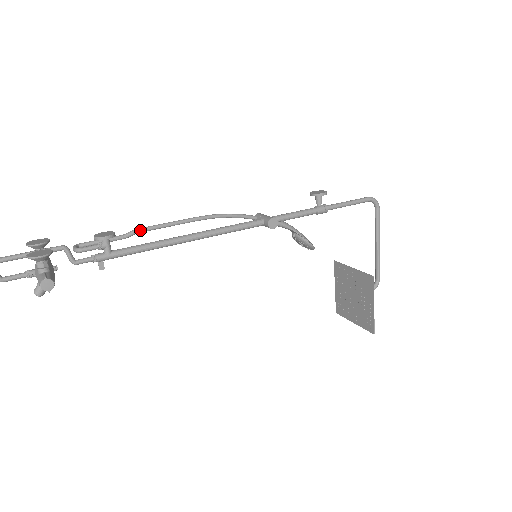
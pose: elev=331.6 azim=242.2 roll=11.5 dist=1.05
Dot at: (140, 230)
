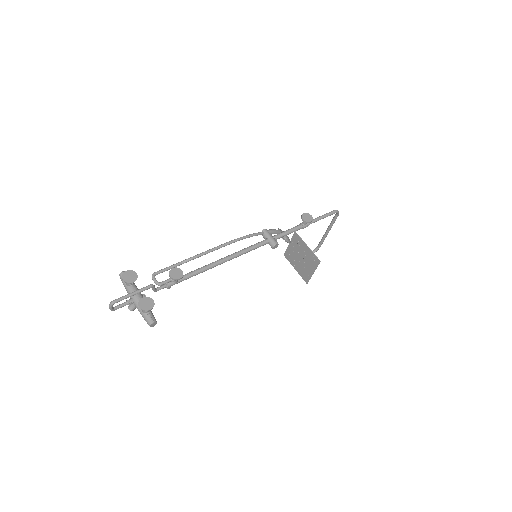
Dot at: (193, 259)
